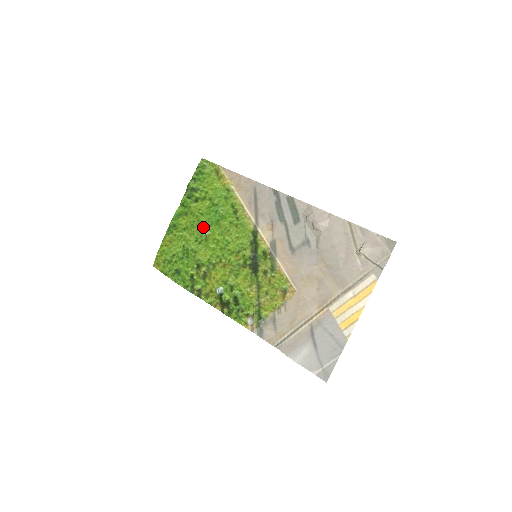
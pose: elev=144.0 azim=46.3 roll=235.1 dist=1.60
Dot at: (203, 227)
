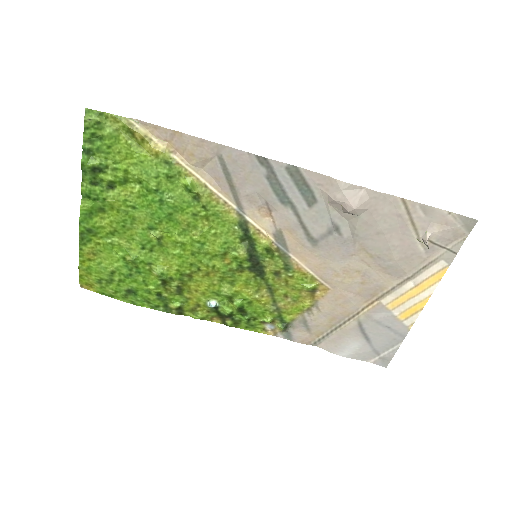
Dot at: (146, 227)
